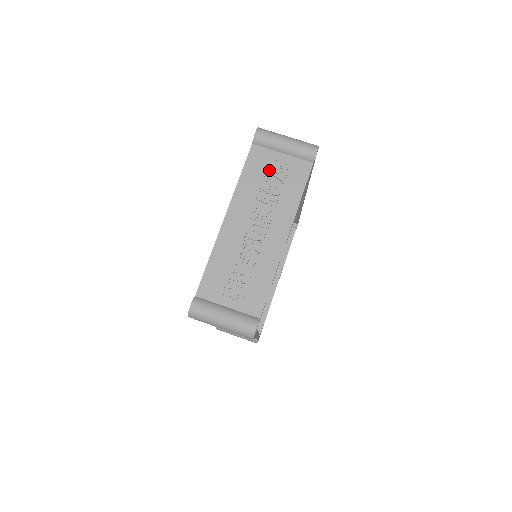
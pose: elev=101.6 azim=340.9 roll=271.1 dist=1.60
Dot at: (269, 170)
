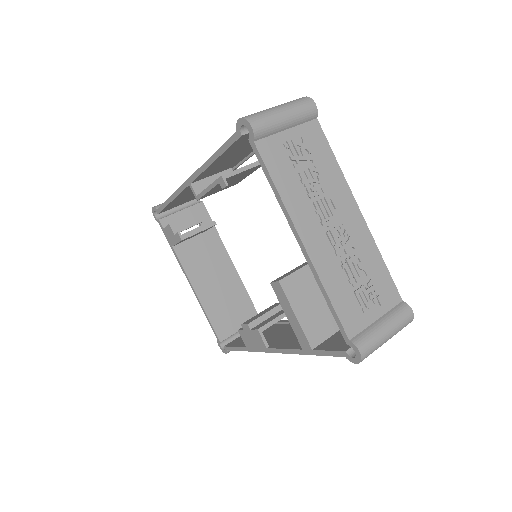
Dot at: (294, 158)
